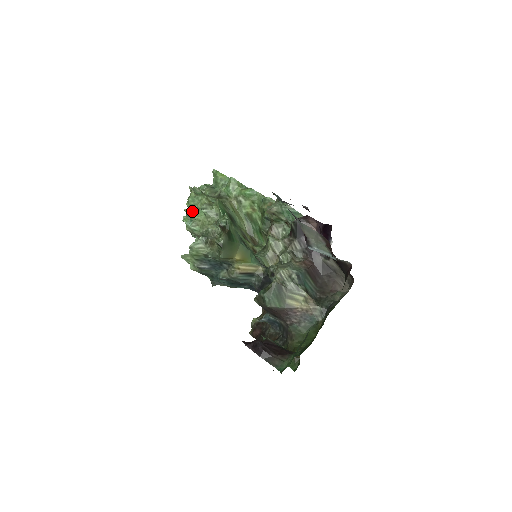
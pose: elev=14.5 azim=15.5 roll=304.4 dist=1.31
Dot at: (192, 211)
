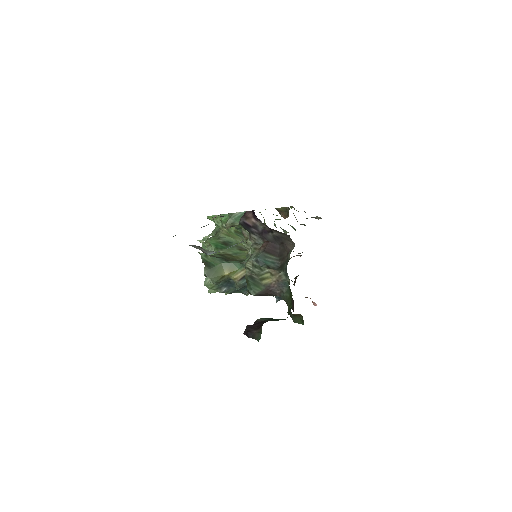
Dot at: occluded
